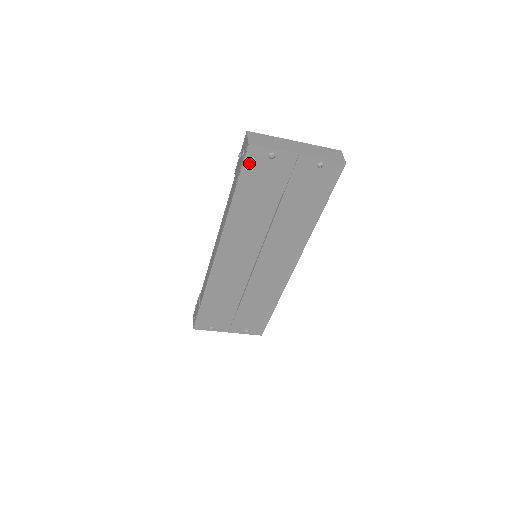
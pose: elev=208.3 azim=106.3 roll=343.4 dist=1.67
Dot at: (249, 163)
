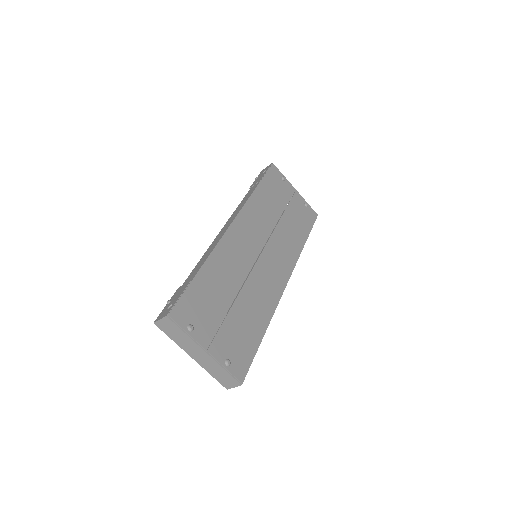
Dot at: (271, 173)
